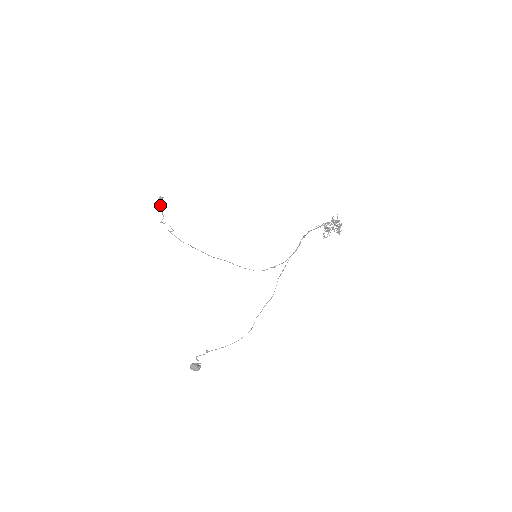
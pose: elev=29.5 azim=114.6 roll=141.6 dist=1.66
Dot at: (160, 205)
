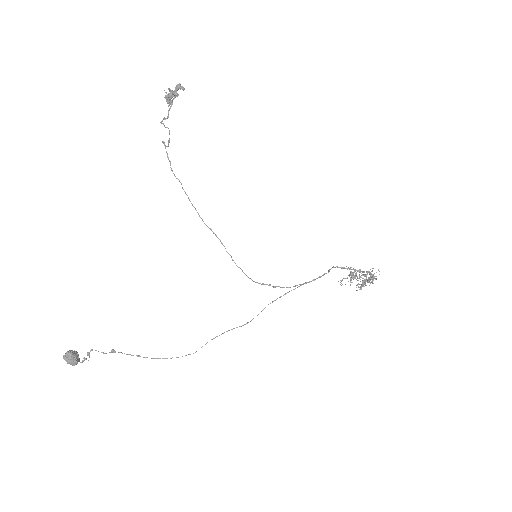
Dot at: (169, 95)
